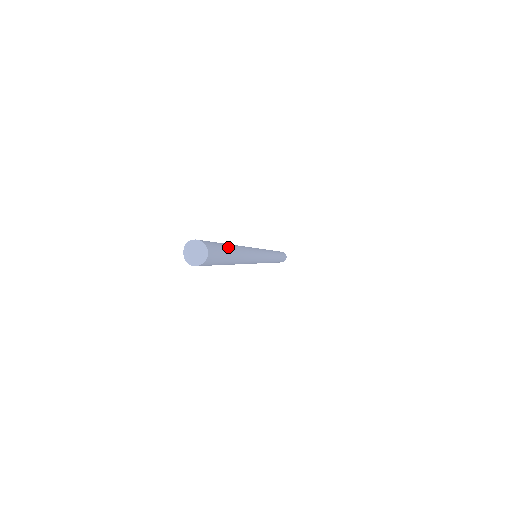
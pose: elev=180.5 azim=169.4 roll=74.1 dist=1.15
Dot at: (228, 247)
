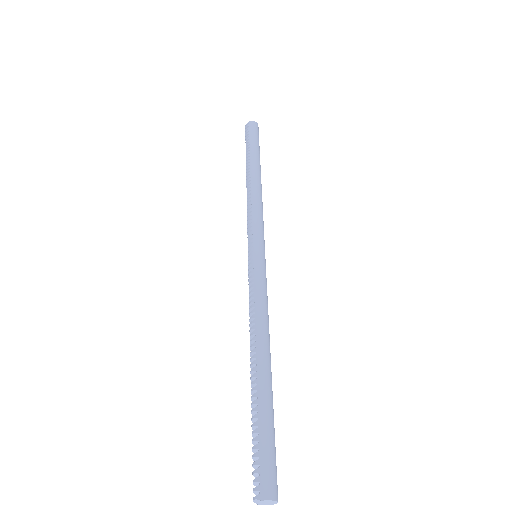
Dot at: (273, 413)
